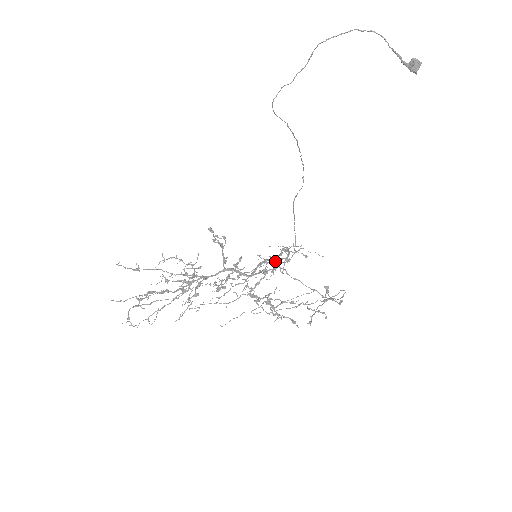
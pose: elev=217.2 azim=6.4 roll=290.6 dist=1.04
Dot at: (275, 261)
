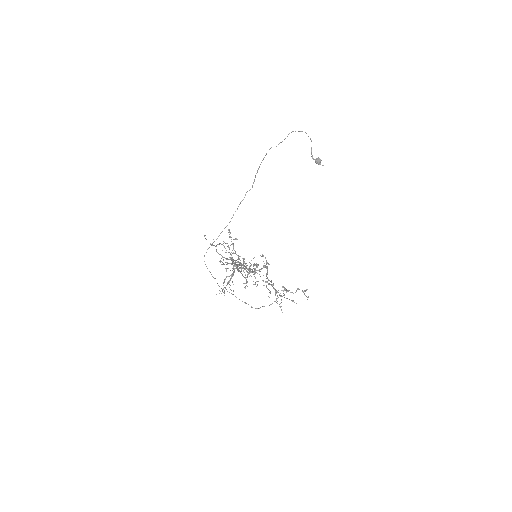
Dot at: (248, 268)
